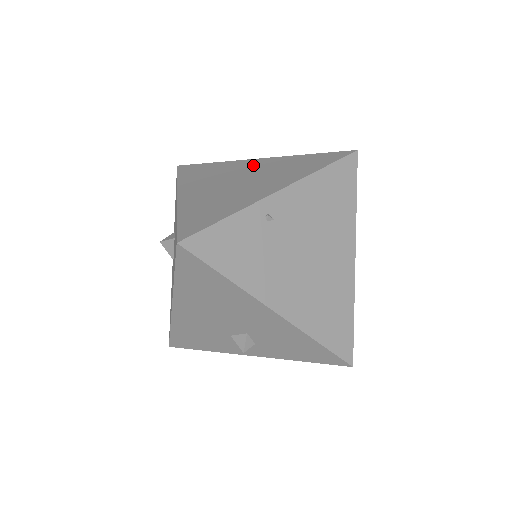
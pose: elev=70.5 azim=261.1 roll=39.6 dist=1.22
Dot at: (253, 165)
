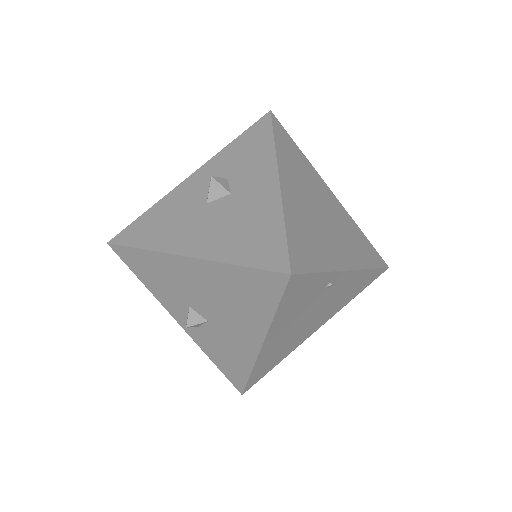
Dot at: (330, 199)
